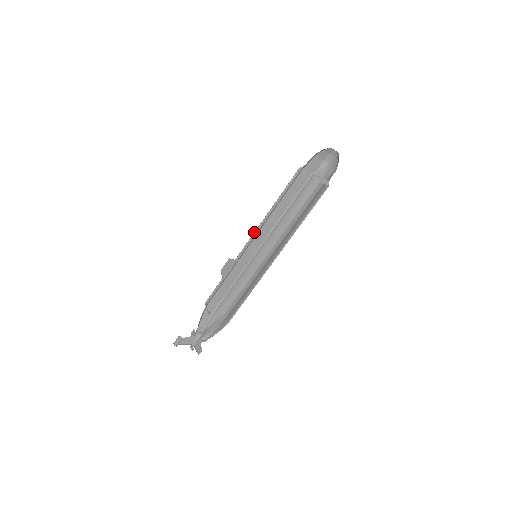
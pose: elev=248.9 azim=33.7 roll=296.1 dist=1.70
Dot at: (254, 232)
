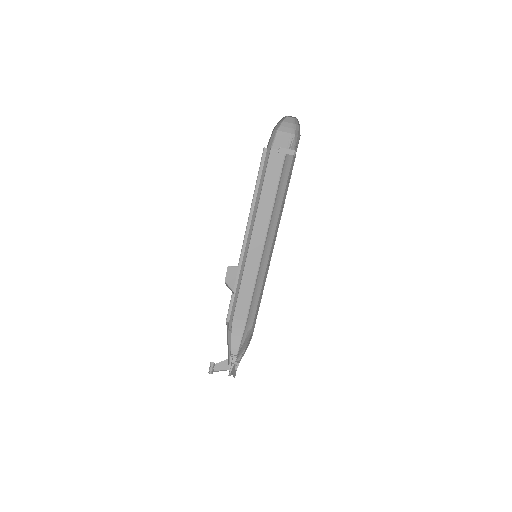
Dot at: (245, 231)
